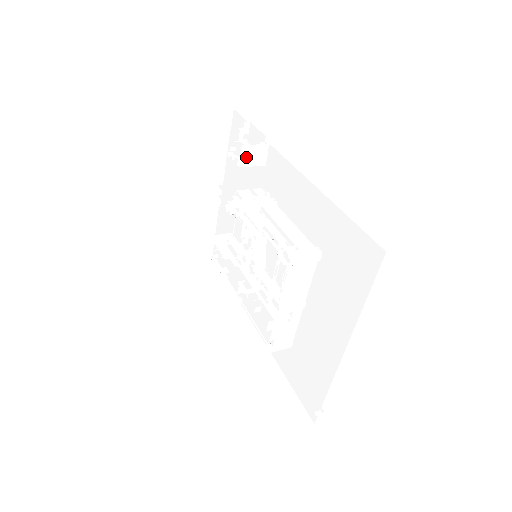
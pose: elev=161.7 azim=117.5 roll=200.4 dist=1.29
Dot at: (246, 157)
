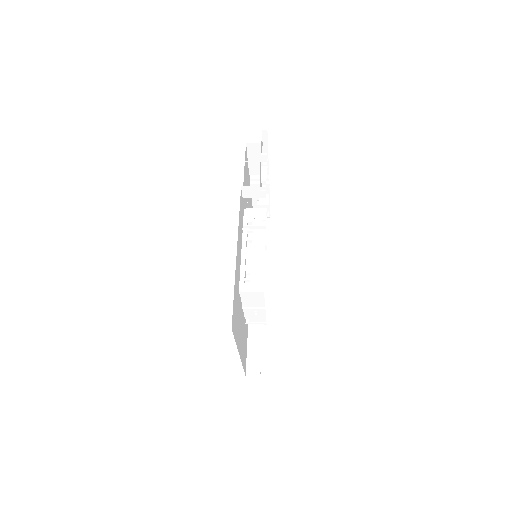
Dot at: (247, 192)
